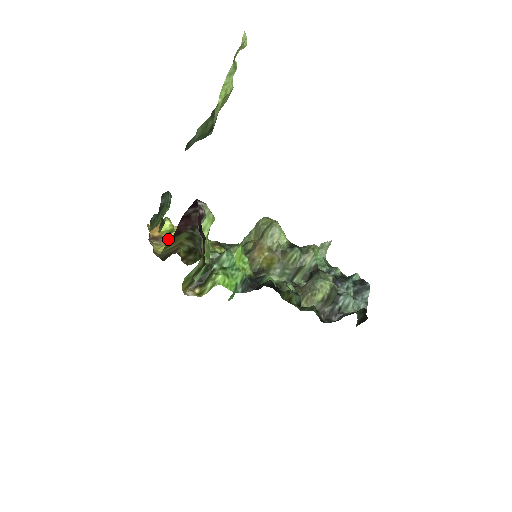
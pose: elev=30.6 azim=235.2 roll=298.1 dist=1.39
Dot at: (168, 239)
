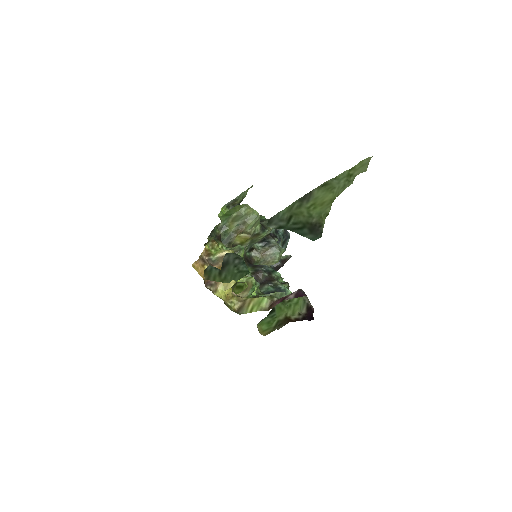
Dot at: (221, 282)
